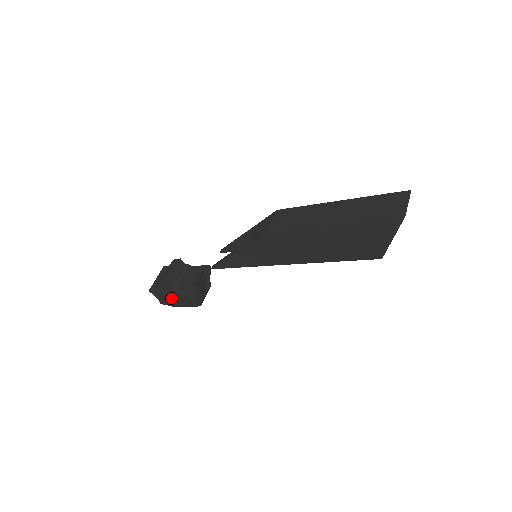
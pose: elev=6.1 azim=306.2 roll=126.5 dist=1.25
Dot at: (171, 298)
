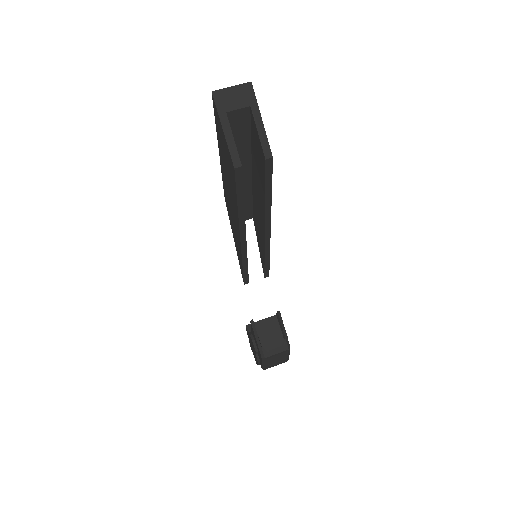
Dot at: (253, 349)
